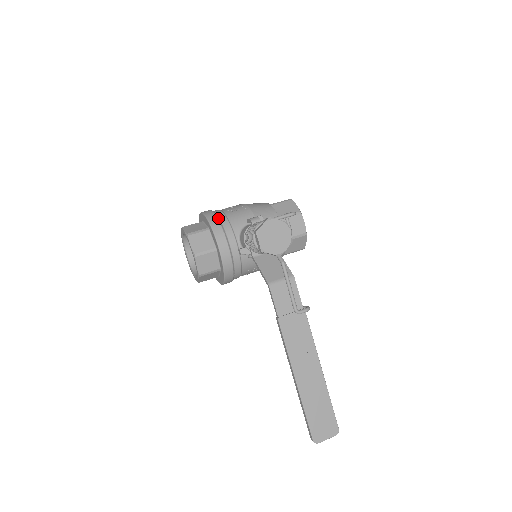
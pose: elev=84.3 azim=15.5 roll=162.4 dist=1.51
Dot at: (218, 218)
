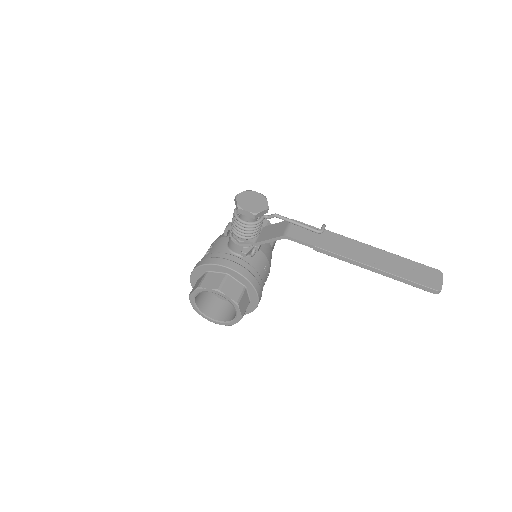
Dot at: (205, 259)
